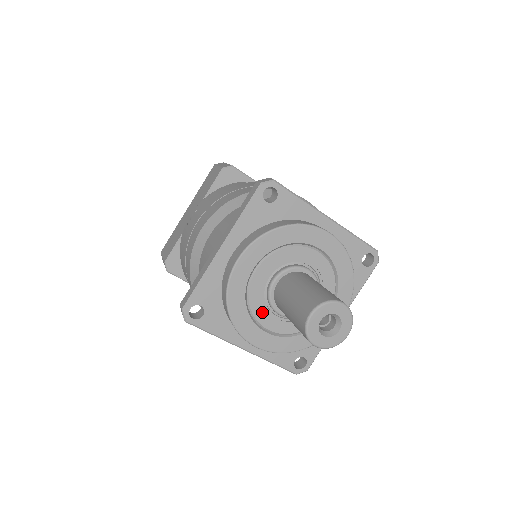
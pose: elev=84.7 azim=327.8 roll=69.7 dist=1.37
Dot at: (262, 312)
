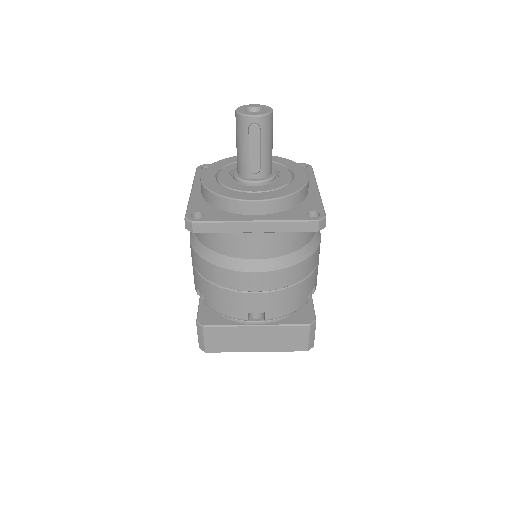
Dot at: (229, 170)
